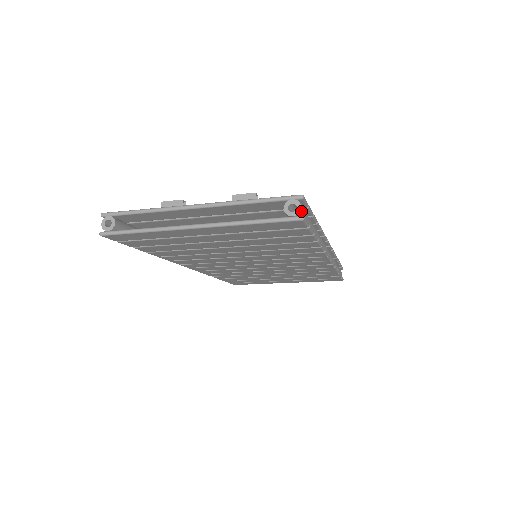
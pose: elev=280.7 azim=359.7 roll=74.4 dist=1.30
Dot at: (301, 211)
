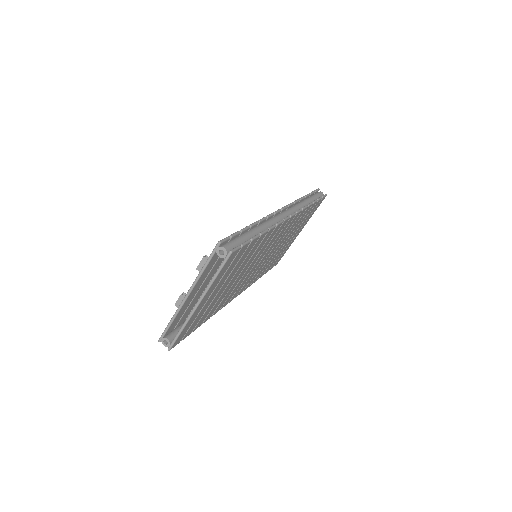
Dot at: (227, 249)
